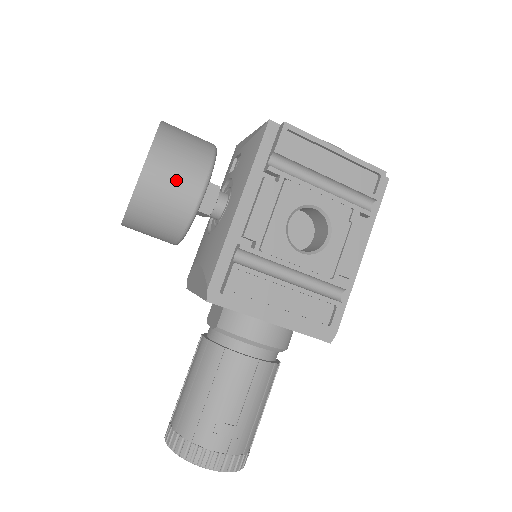
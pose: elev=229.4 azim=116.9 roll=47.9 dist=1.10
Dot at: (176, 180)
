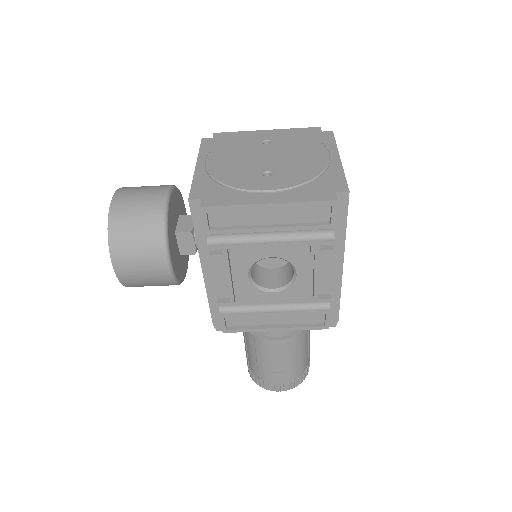
Dot at: (144, 272)
